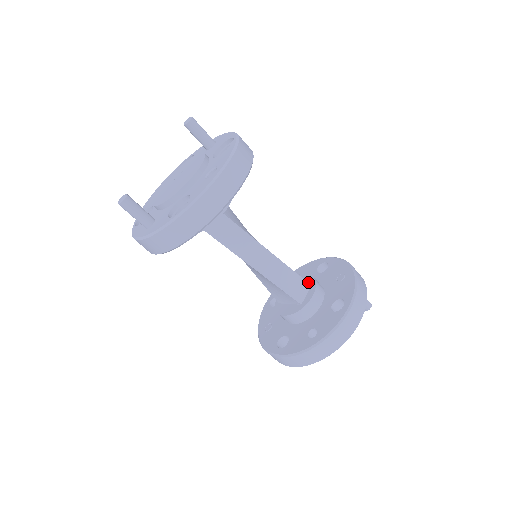
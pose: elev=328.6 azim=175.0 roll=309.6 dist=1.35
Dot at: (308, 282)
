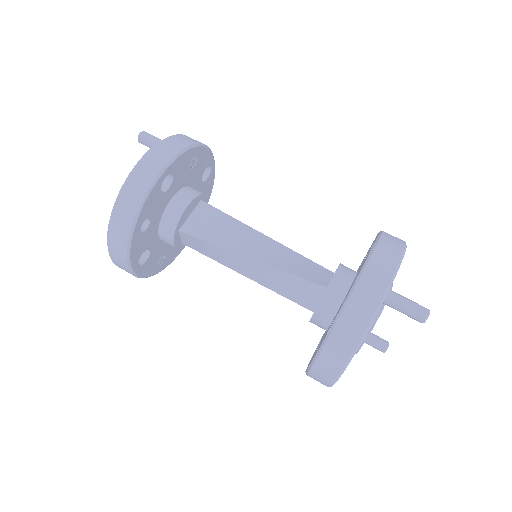
Dot at: occluded
